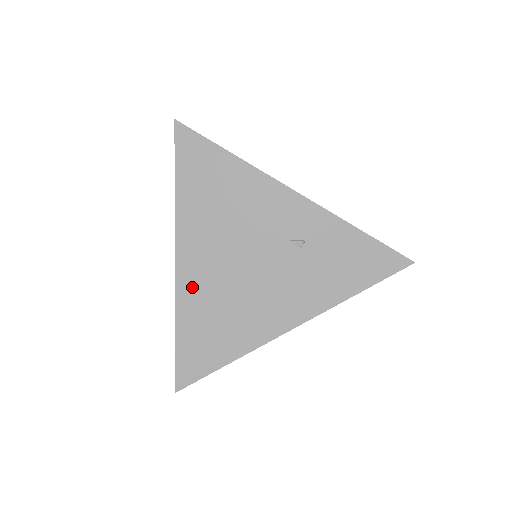
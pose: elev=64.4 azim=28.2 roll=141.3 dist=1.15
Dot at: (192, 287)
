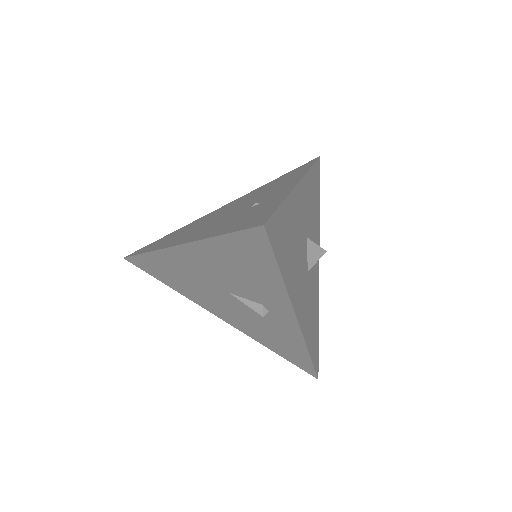
Dot at: (205, 217)
